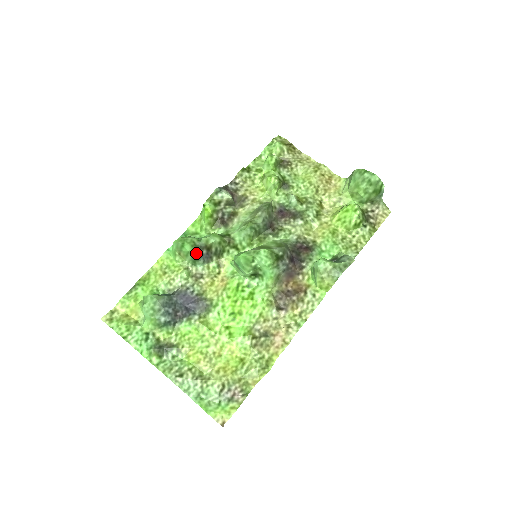
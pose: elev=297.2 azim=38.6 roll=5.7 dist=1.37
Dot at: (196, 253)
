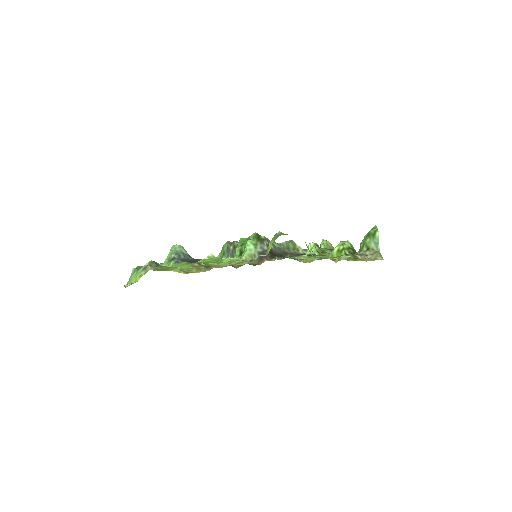
Dot at: (226, 247)
